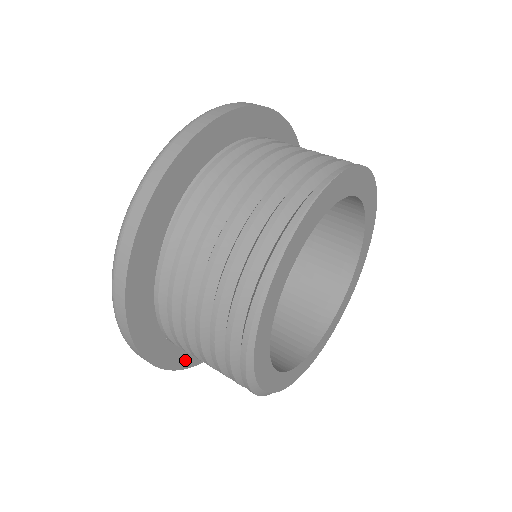
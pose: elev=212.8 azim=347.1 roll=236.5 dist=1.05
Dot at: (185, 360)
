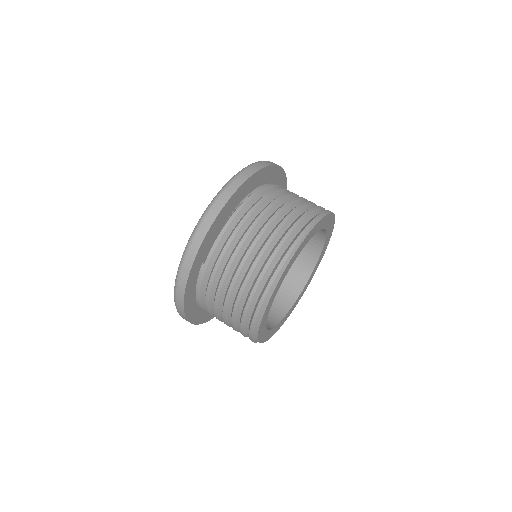
Dot at: (188, 298)
